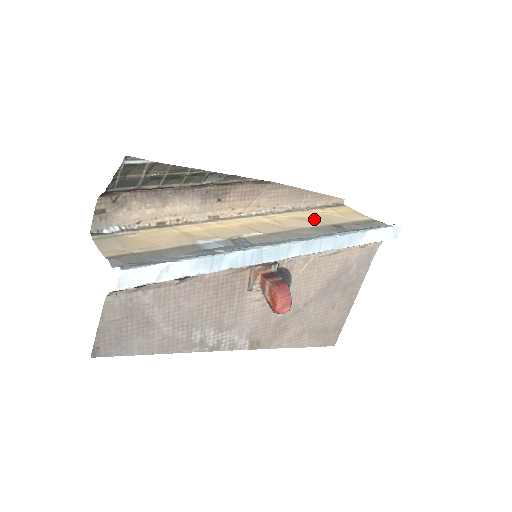
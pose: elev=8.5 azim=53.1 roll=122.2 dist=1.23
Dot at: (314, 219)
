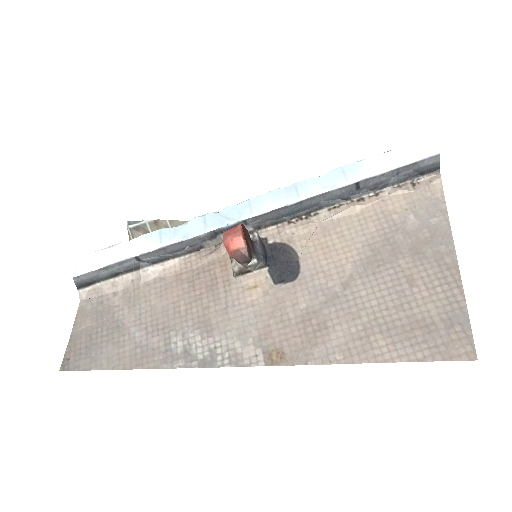
Dot at: occluded
